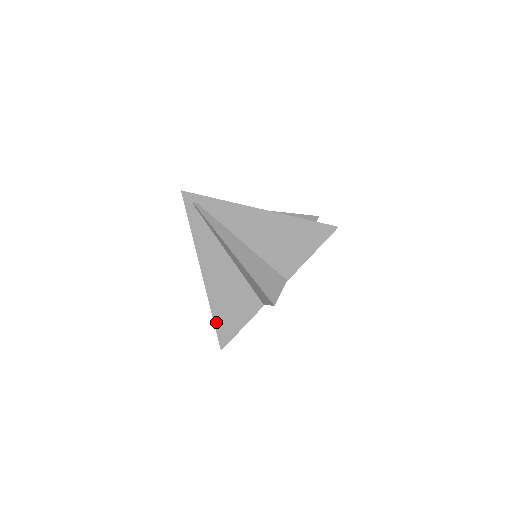
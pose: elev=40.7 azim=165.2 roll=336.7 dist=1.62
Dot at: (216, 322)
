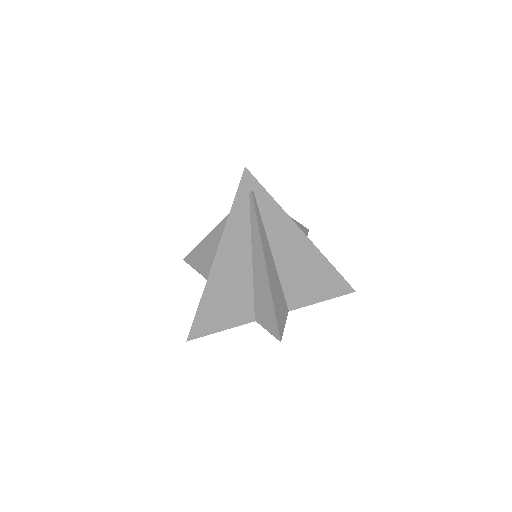
Dot at: (198, 315)
